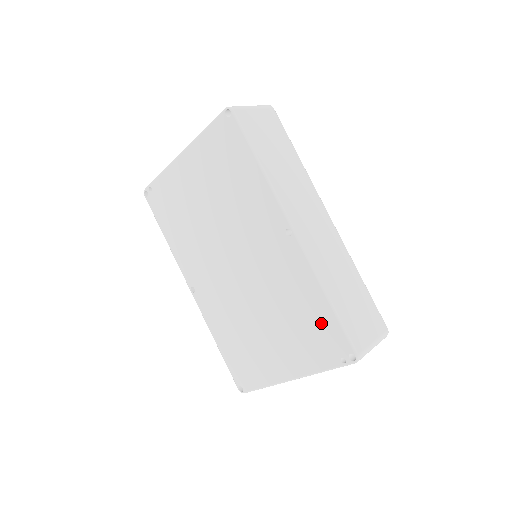
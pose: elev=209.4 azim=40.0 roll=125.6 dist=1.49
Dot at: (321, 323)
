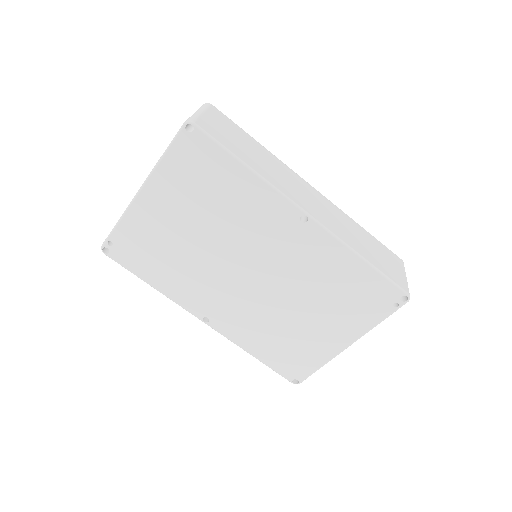
Dot at: (364, 284)
